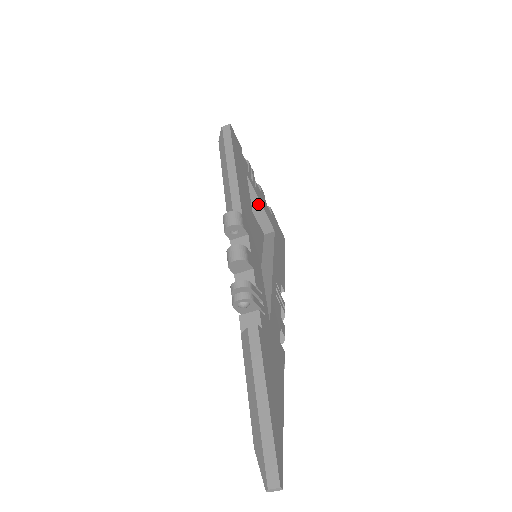
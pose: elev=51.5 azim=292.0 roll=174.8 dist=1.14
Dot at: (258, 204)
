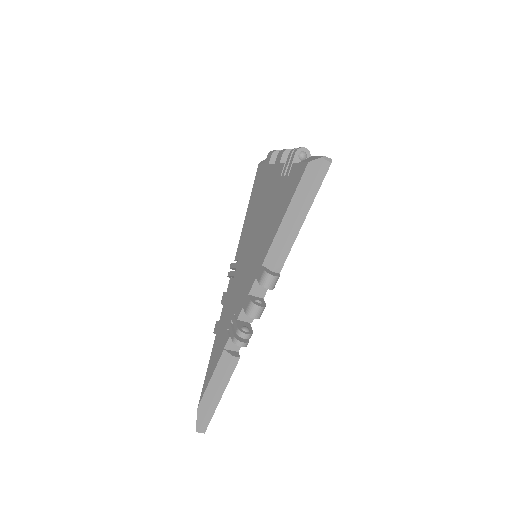
Dot at: occluded
